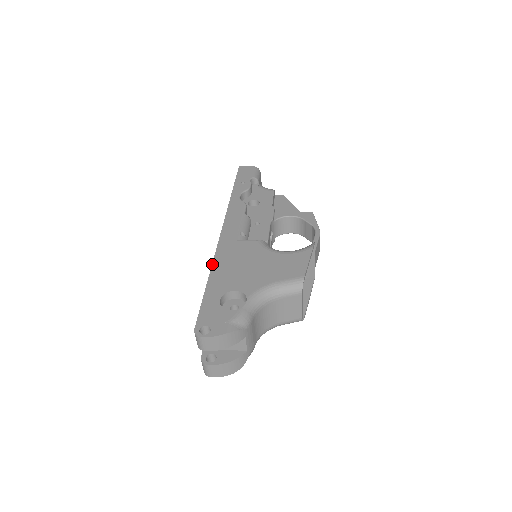
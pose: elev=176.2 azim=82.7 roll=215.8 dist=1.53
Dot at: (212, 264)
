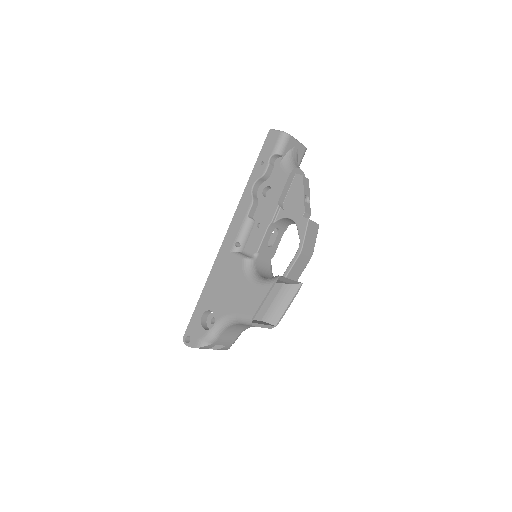
Dot at: (208, 276)
